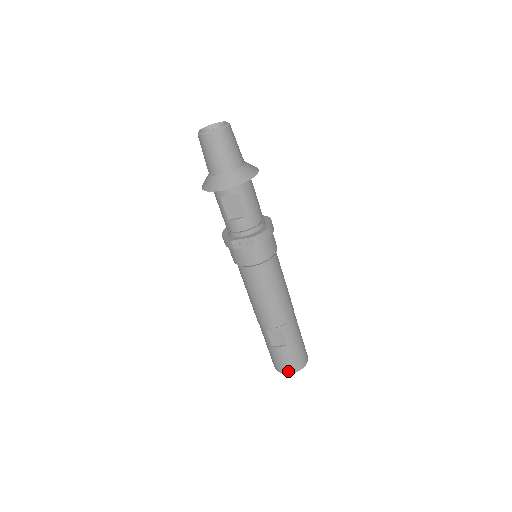
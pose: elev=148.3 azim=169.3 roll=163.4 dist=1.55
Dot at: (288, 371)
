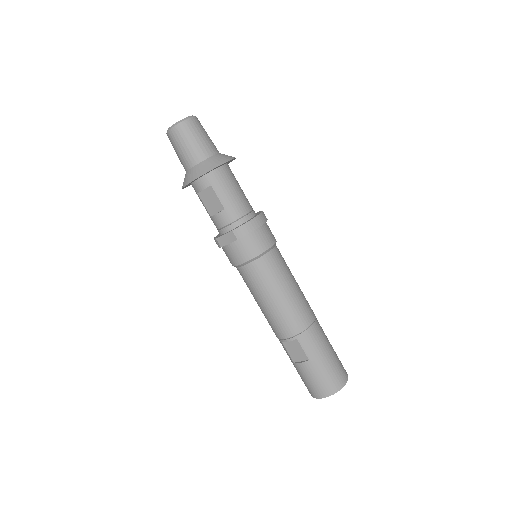
Dot at: (319, 395)
